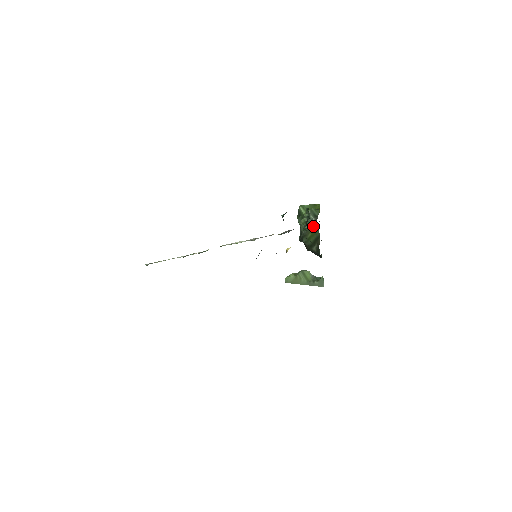
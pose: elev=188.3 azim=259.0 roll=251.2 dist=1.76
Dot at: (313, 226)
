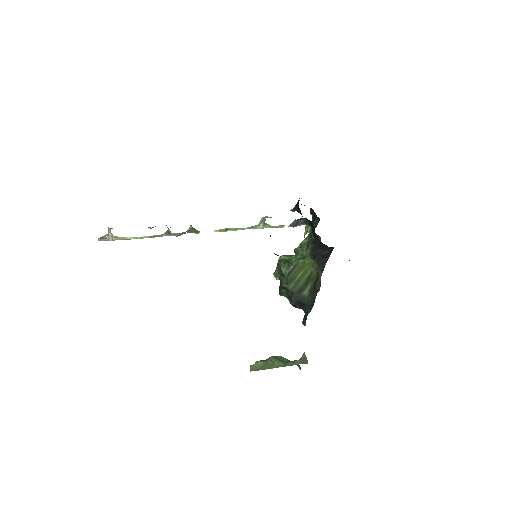
Dot at: occluded
